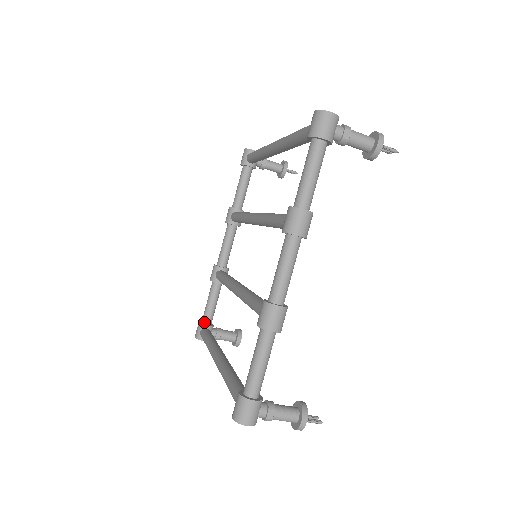
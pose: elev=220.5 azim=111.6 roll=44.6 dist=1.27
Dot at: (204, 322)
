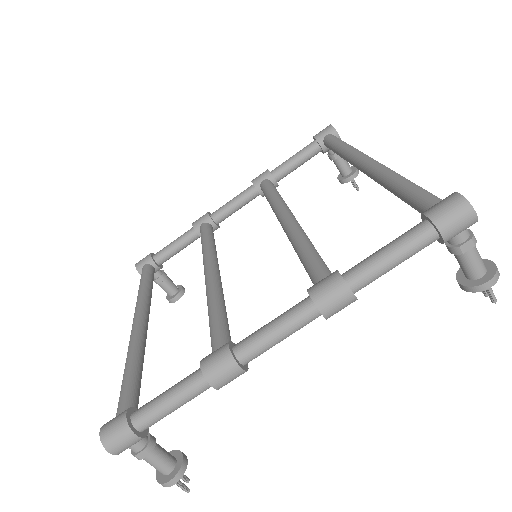
Dot at: (155, 258)
